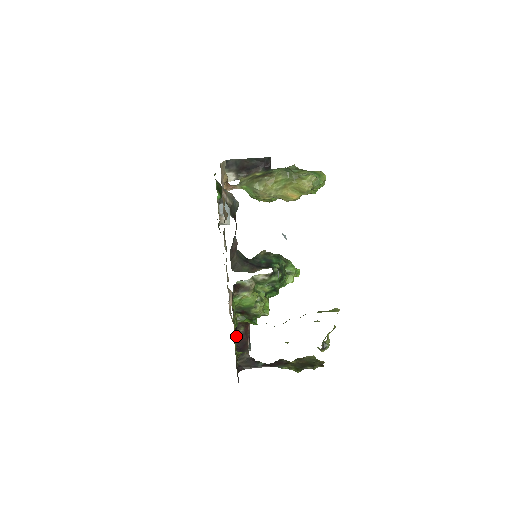
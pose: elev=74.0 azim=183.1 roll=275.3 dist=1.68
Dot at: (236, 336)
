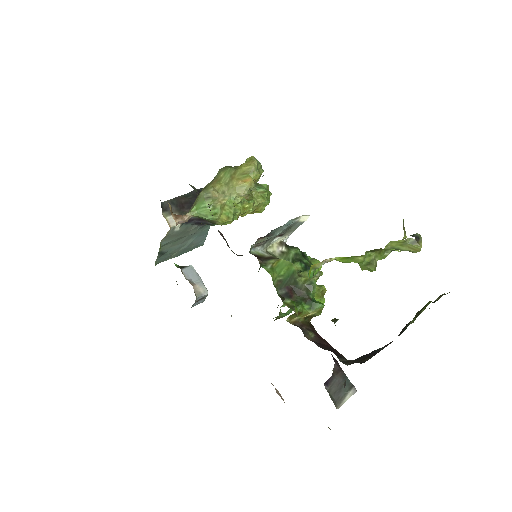
Dot at: occluded
